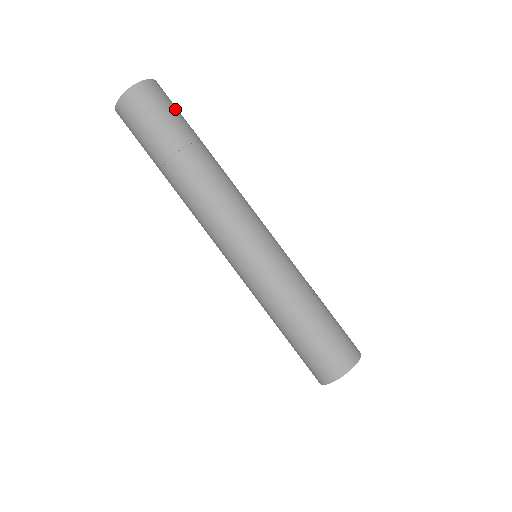
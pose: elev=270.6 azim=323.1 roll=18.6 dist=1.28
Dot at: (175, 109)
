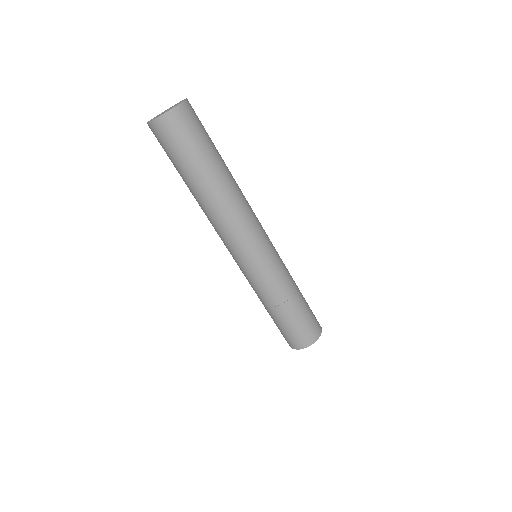
Dot at: (189, 141)
